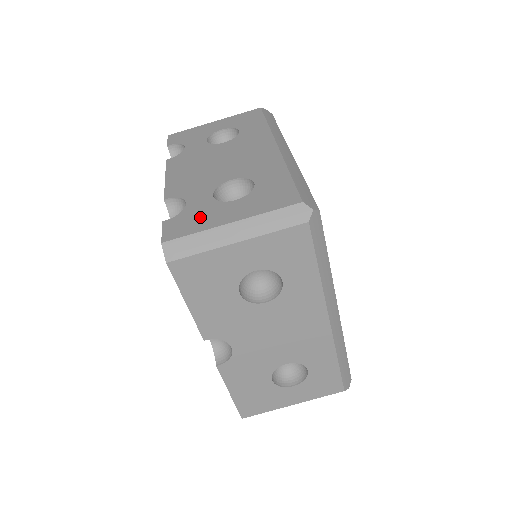
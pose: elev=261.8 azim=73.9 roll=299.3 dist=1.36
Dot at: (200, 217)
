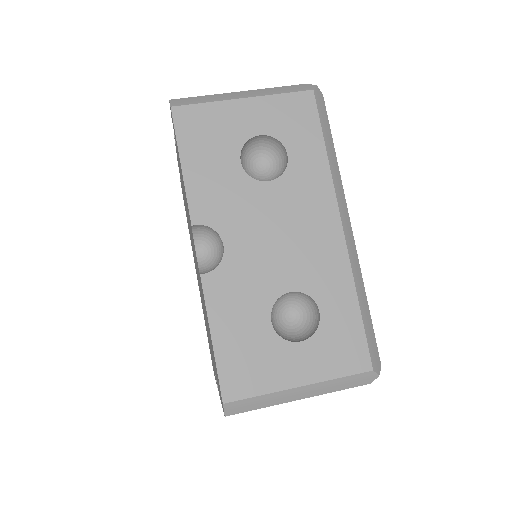
Dot at: occluded
